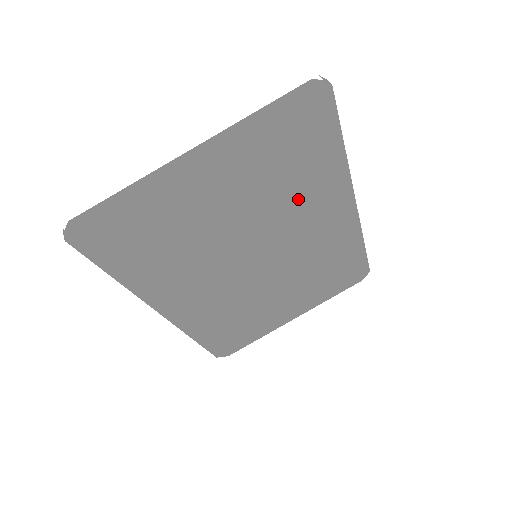
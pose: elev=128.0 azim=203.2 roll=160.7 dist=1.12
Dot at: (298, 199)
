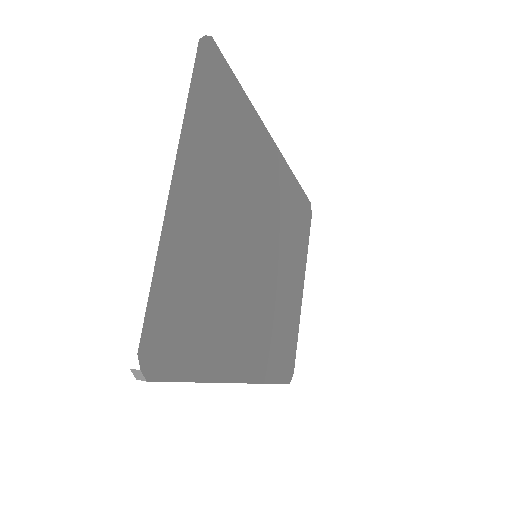
Dot at: (250, 171)
